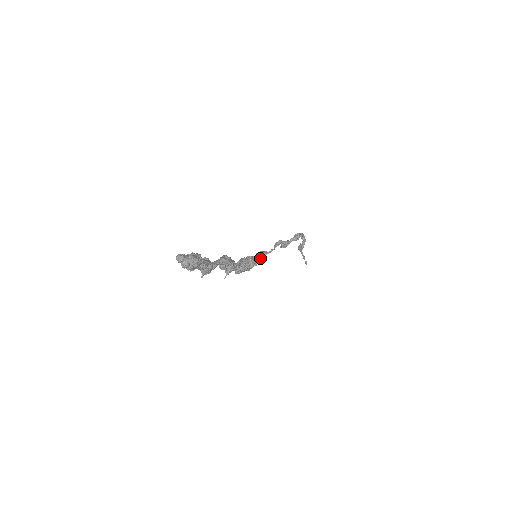
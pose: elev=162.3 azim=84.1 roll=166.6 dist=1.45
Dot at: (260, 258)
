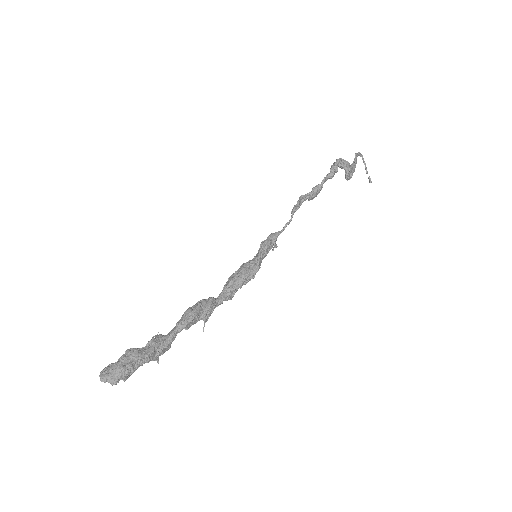
Dot at: (262, 257)
